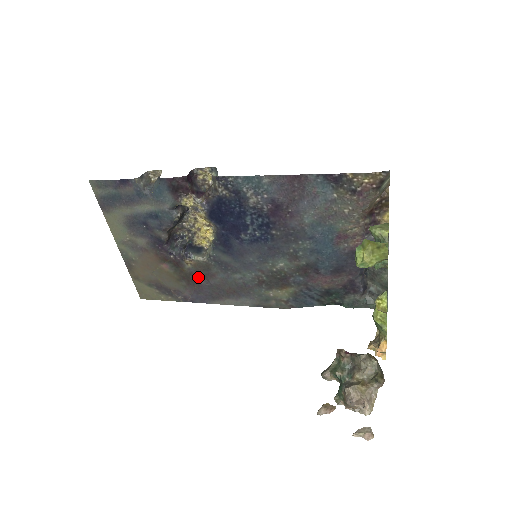
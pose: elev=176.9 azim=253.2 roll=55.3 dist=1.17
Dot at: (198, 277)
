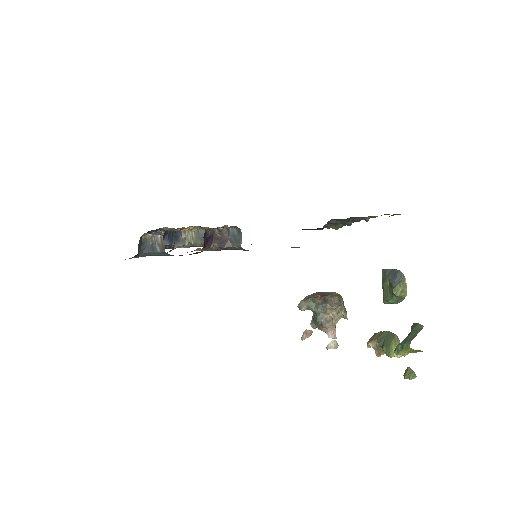
Dot at: occluded
